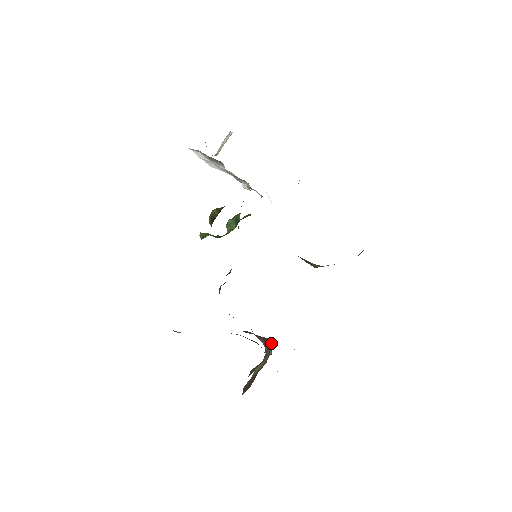
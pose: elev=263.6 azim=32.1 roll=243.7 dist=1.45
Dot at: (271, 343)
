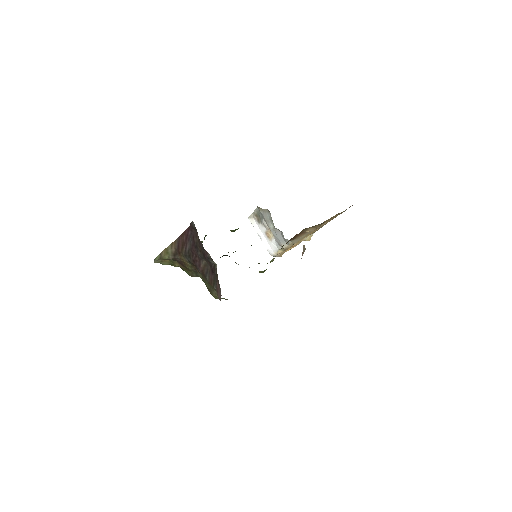
Dot at: occluded
